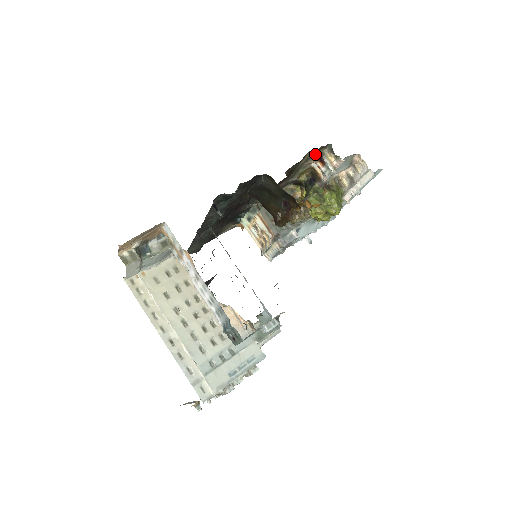
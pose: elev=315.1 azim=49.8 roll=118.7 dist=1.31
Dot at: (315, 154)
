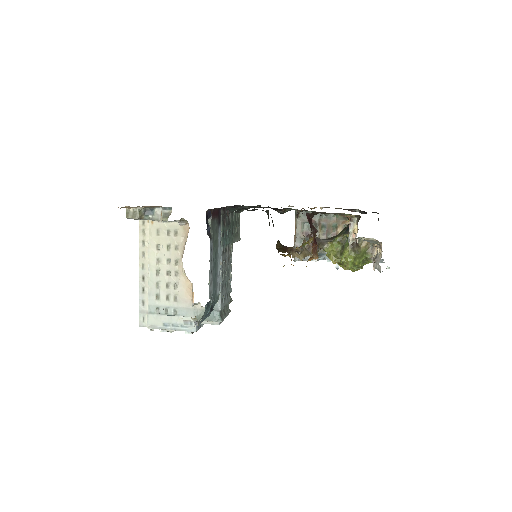
Dot at: (345, 215)
